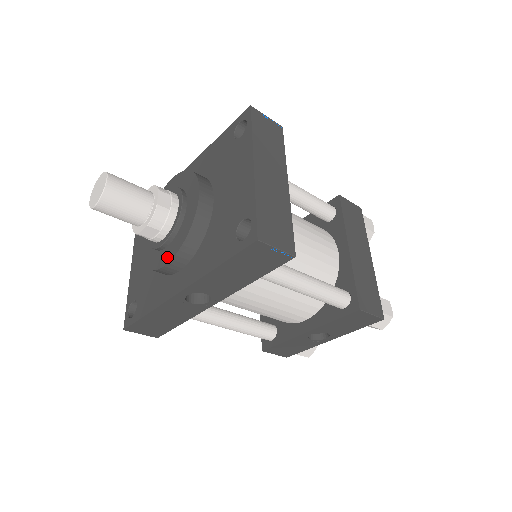
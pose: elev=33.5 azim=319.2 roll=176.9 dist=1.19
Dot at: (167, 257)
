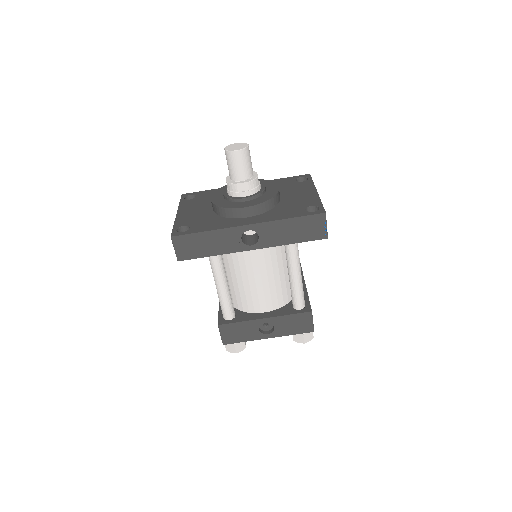
Dot at: (247, 204)
